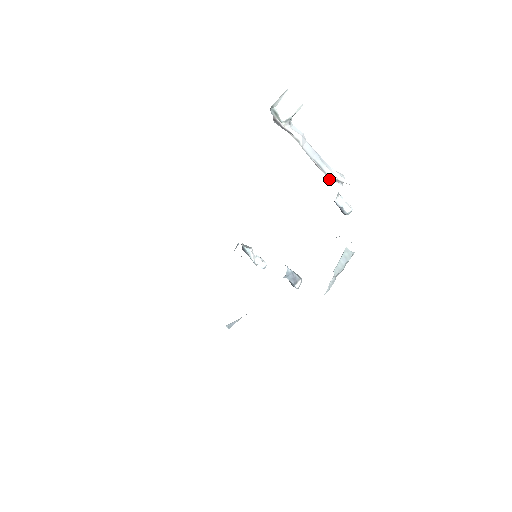
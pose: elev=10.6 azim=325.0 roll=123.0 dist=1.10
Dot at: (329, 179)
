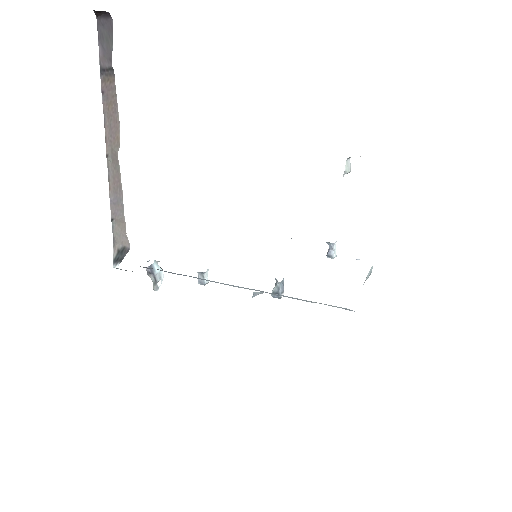
Dot at: occluded
